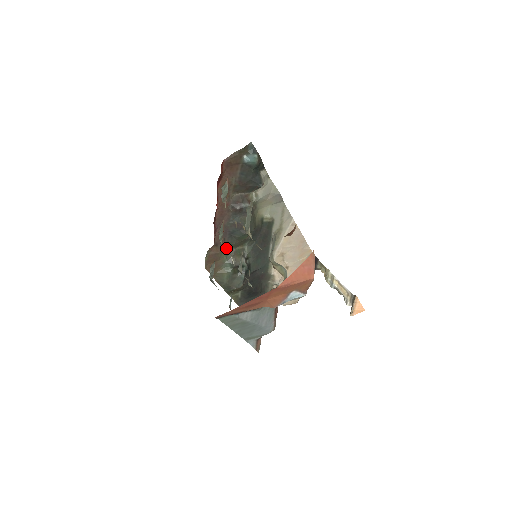
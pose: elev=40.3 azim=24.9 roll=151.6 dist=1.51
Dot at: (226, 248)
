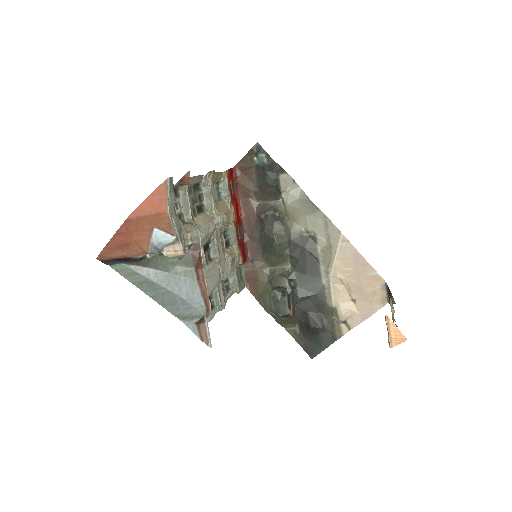
Dot at: (265, 266)
